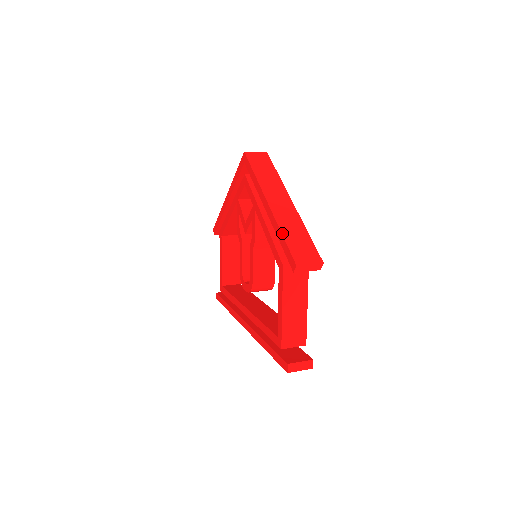
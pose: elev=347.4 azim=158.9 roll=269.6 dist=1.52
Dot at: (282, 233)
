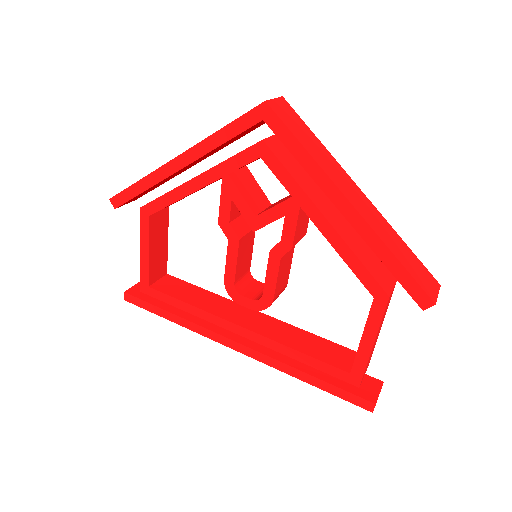
Dot at: (396, 256)
